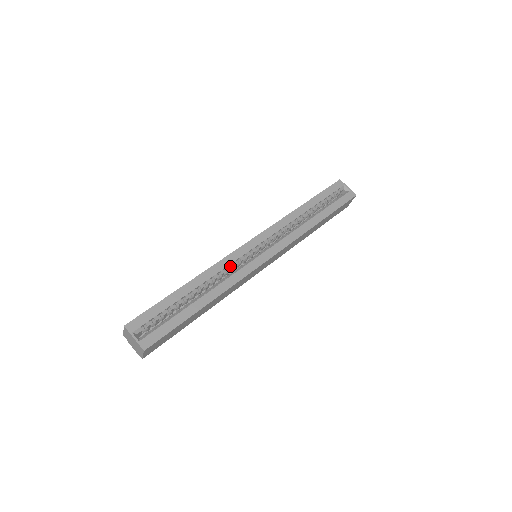
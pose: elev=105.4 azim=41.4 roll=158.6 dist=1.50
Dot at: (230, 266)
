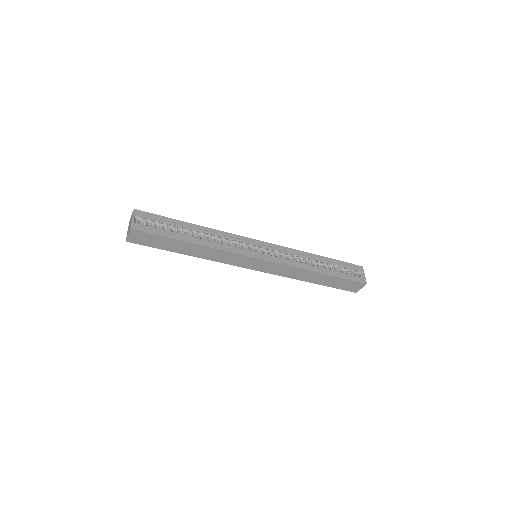
Dot at: (231, 241)
